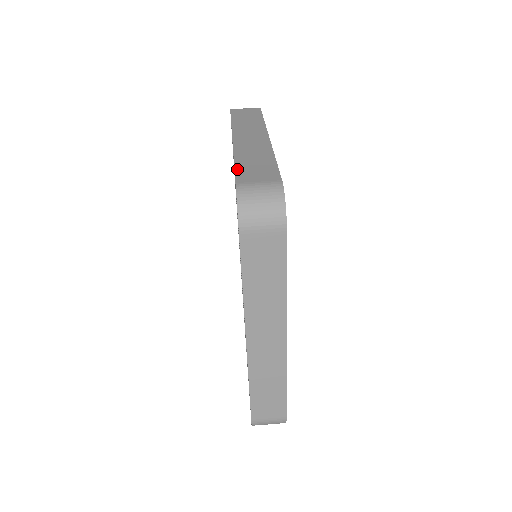
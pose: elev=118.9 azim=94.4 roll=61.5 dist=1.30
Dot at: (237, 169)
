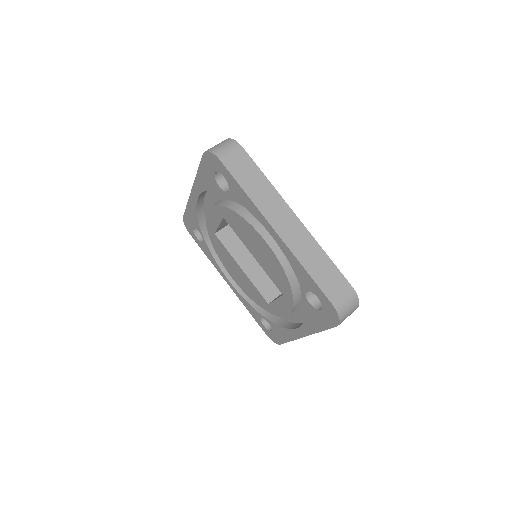
Dot at: (200, 164)
